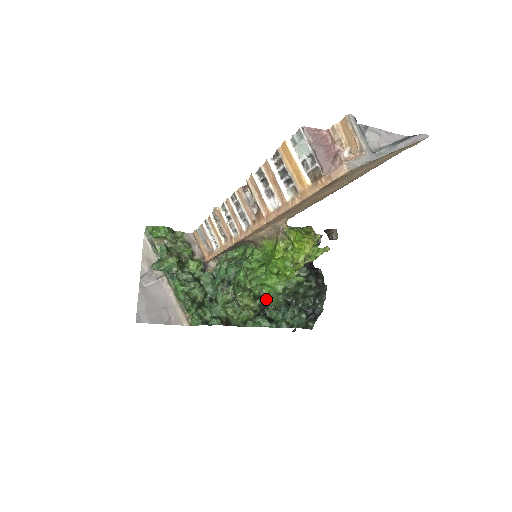
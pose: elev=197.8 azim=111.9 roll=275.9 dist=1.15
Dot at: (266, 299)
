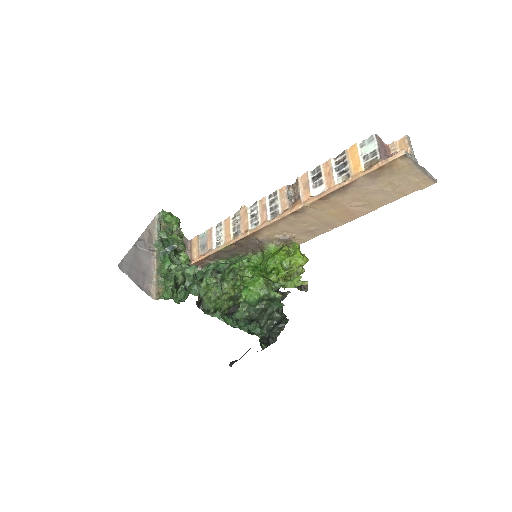
Dot at: (241, 301)
